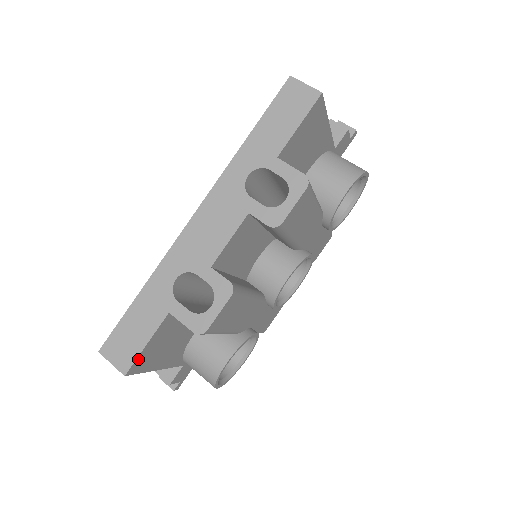
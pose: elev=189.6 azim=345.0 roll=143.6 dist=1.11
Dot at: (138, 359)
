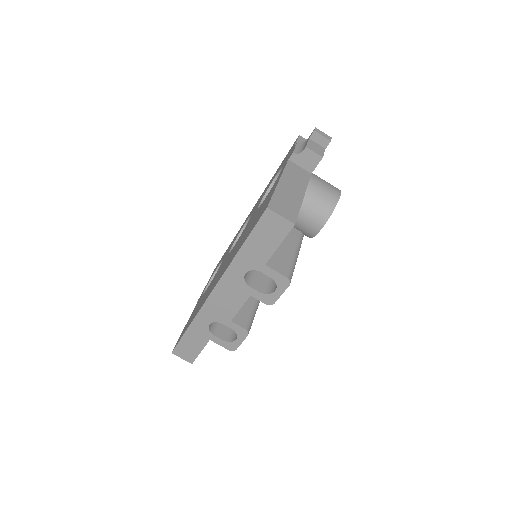
Dot at: (197, 356)
